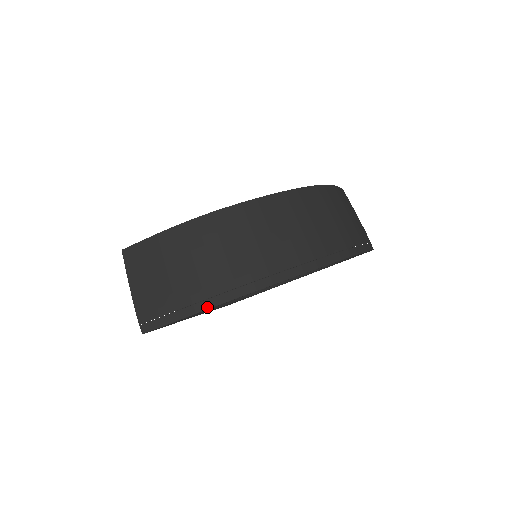
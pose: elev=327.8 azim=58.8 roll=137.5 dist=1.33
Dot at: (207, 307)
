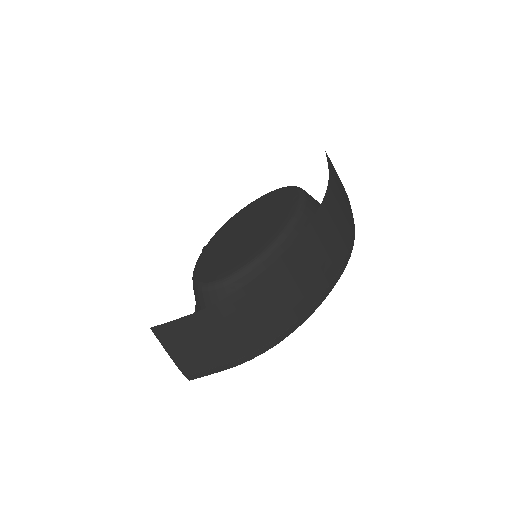
Dot at: (250, 359)
